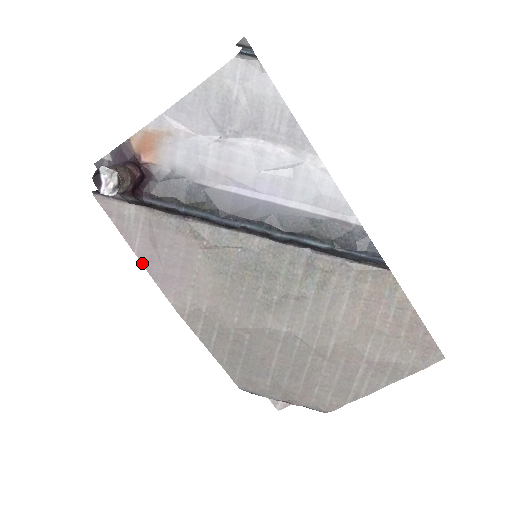
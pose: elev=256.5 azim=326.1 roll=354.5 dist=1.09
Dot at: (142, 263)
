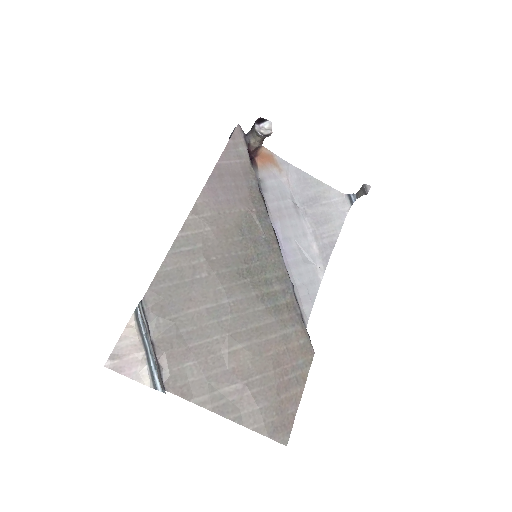
Dot at: (214, 170)
